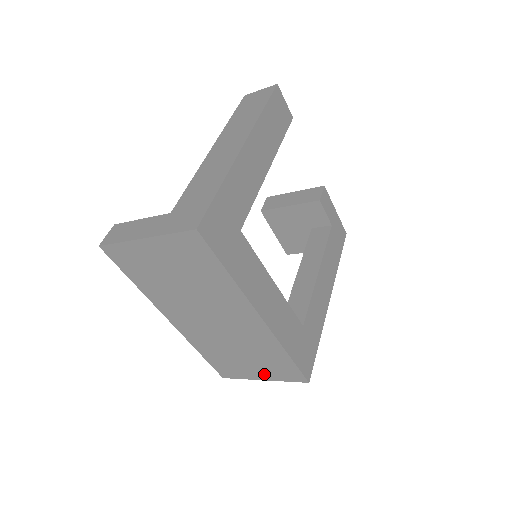
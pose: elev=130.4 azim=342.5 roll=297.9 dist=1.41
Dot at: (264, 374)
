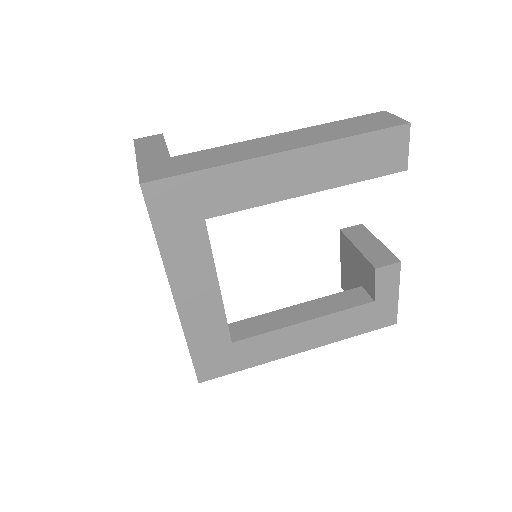
Dot at: occluded
